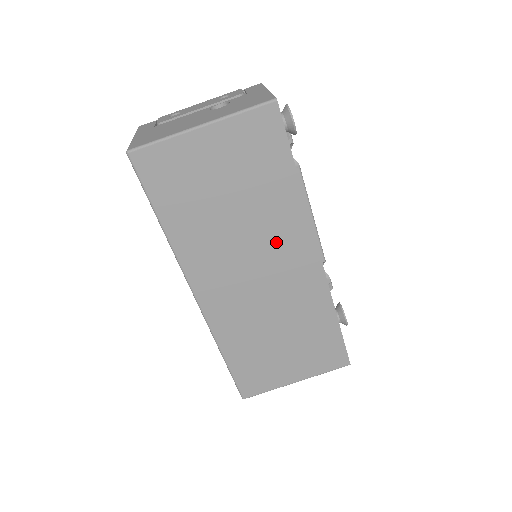
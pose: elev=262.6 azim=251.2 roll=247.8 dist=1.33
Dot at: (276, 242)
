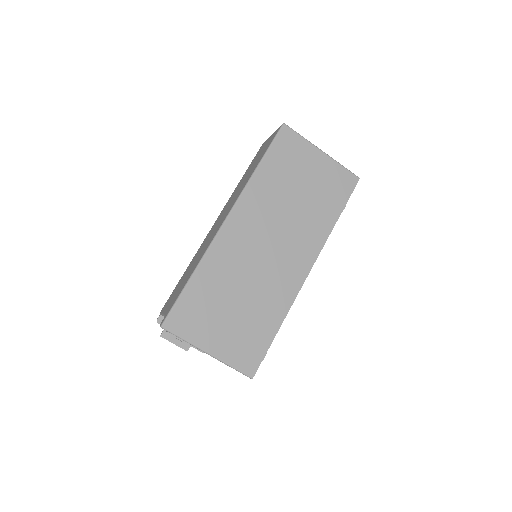
Dot at: (297, 239)
